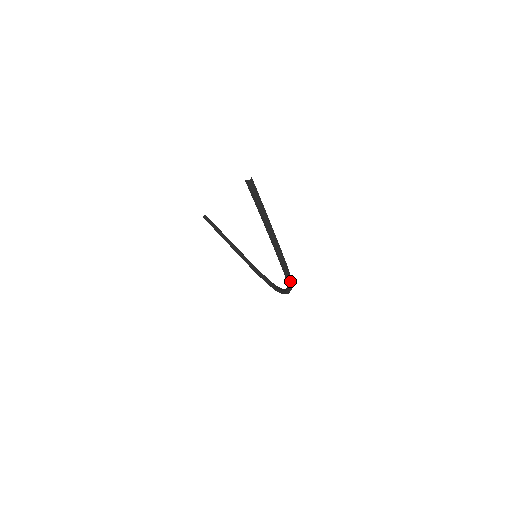
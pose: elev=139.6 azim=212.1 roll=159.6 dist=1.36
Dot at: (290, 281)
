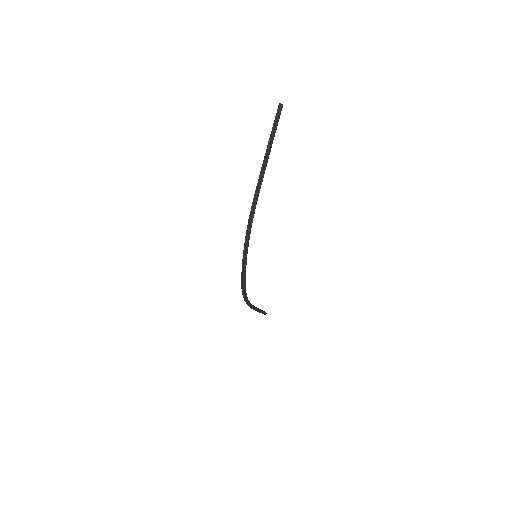
Dot at: (251, 216)
